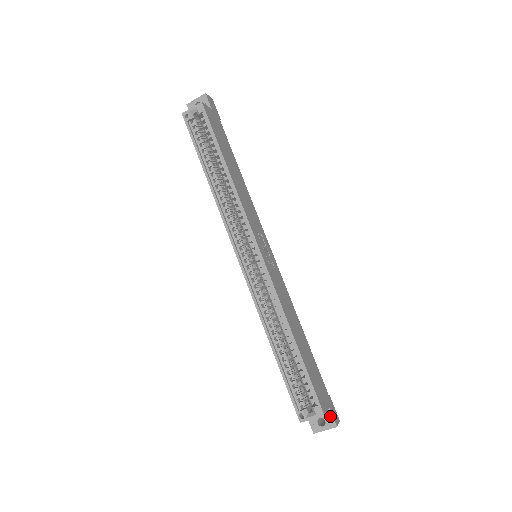
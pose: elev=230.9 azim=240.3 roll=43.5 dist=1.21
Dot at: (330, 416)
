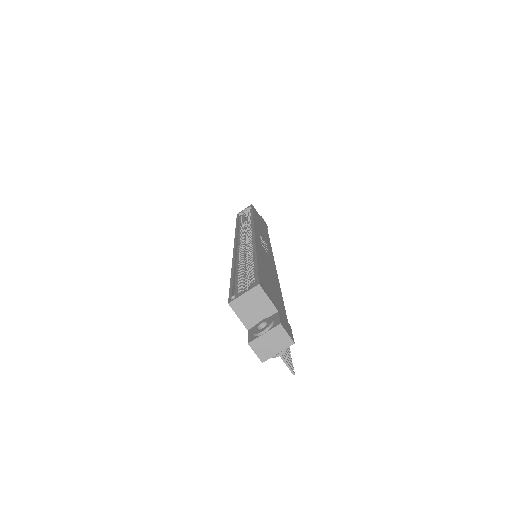
Dot at: (276, 318)
